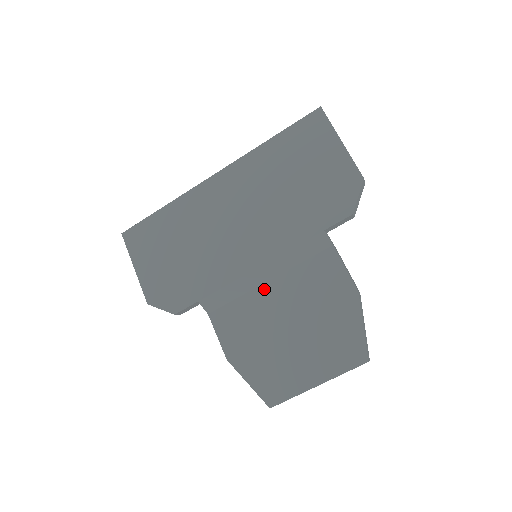
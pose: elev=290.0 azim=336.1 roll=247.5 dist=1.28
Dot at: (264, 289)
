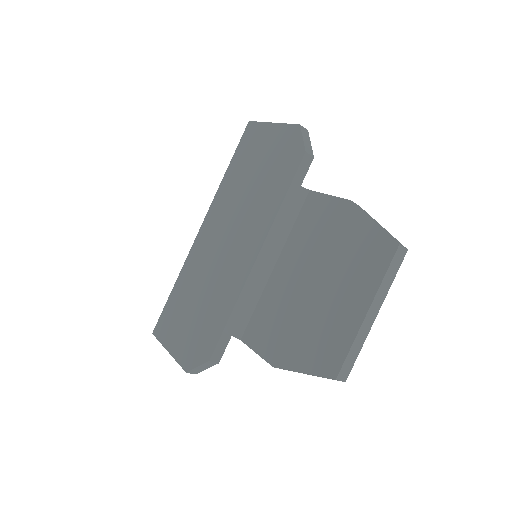
Dot at: (275, 275)
